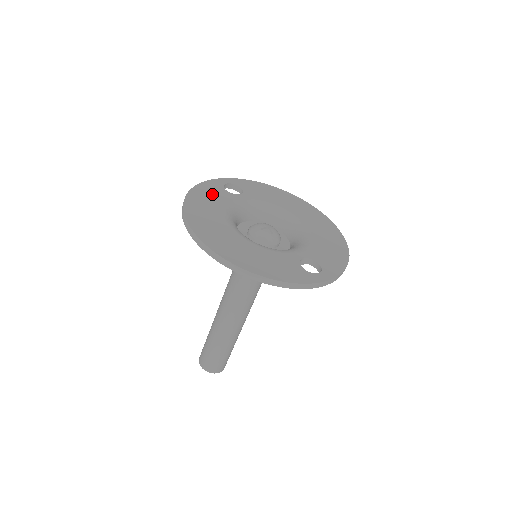
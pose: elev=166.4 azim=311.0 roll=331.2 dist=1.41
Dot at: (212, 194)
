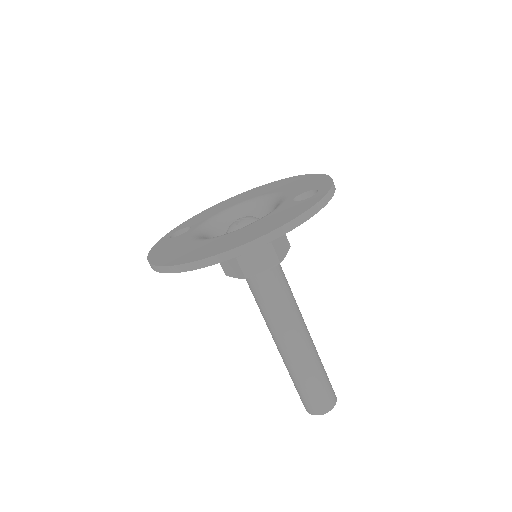
Dot at: (168, 246)
